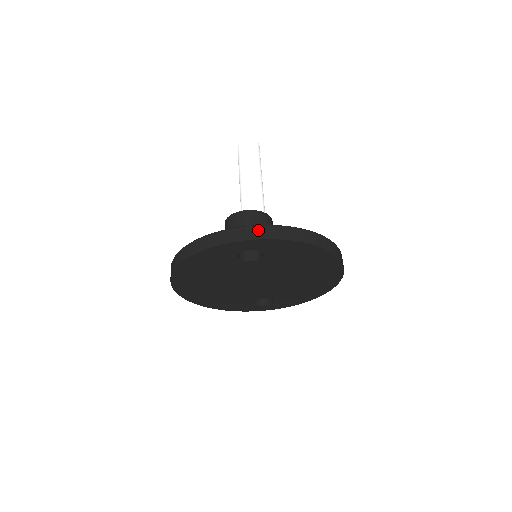
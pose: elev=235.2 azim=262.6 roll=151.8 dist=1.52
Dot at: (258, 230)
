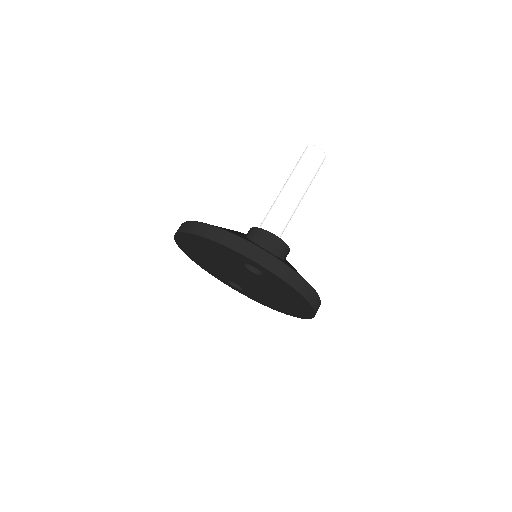
Dot at: (273, 262)
